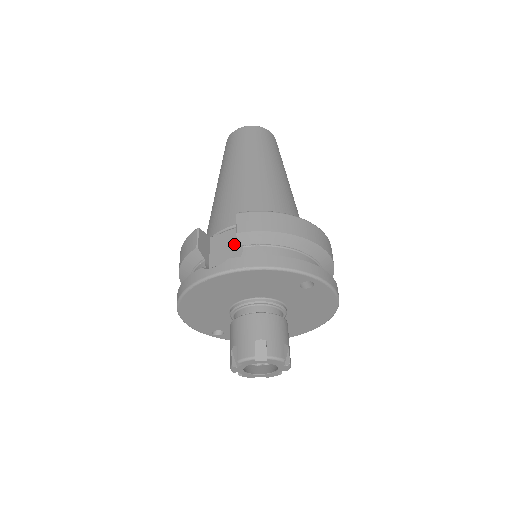
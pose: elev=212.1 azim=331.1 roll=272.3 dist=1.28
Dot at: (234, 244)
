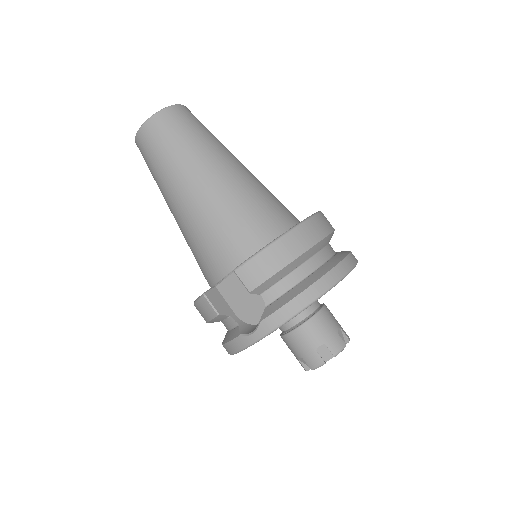
Dot at: occluded
